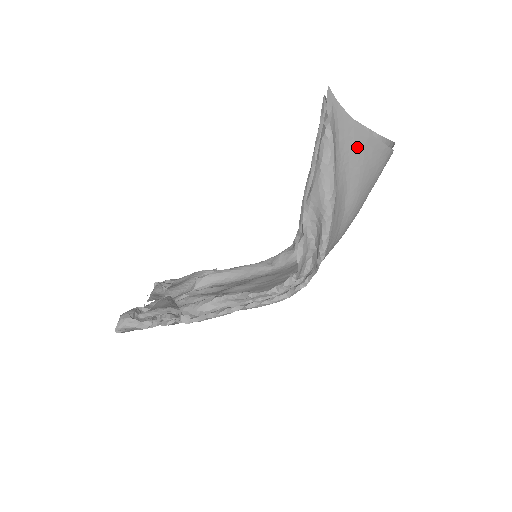
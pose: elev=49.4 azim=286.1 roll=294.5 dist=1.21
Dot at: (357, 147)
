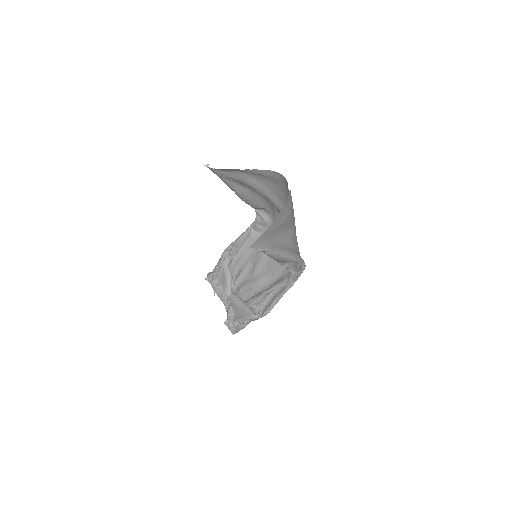
Dot at: (278, 224)
